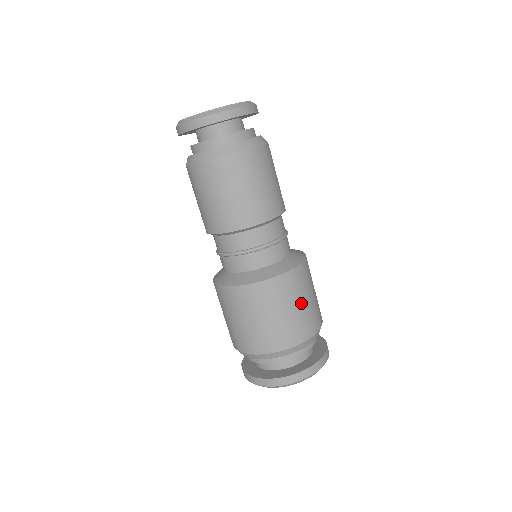
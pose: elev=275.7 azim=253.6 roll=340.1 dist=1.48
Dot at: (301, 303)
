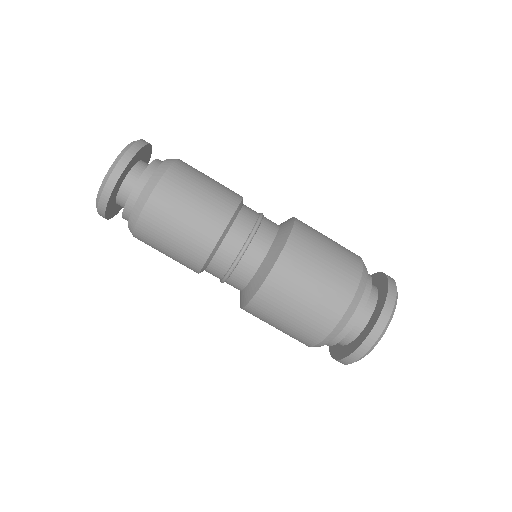
Dot at: (322, 261)
